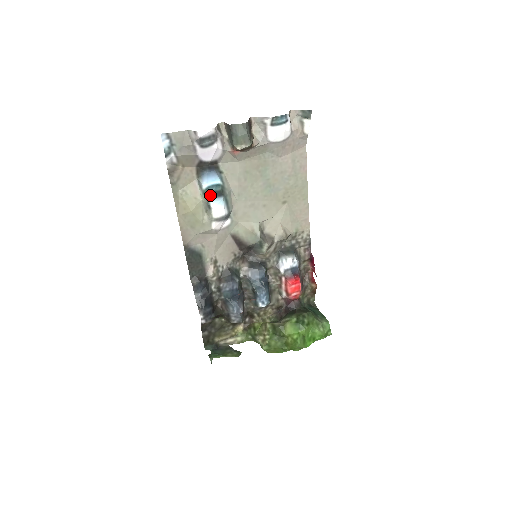
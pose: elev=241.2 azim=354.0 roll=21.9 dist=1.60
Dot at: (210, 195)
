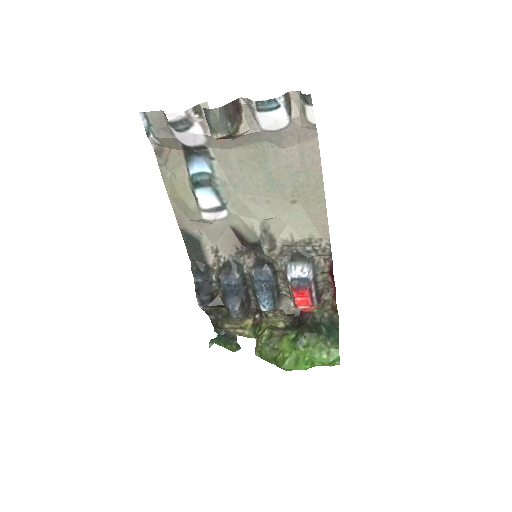
Dot at: (195, 183)
